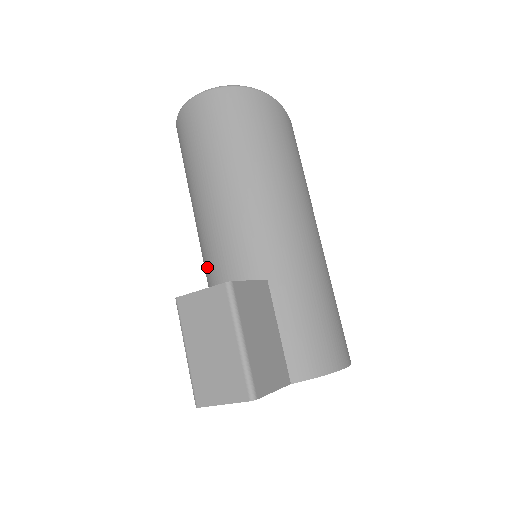
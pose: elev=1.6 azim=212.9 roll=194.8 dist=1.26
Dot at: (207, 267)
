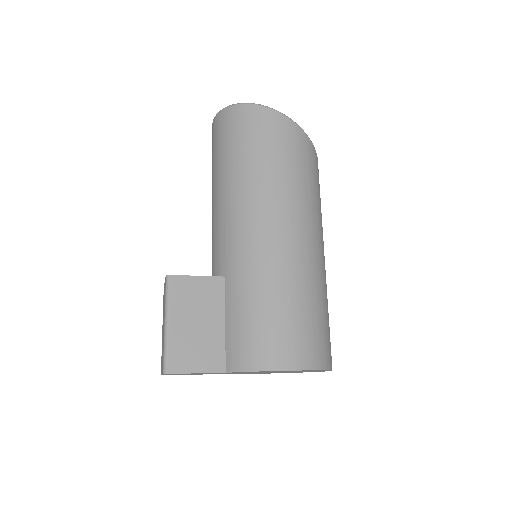
Dot at: occluded
